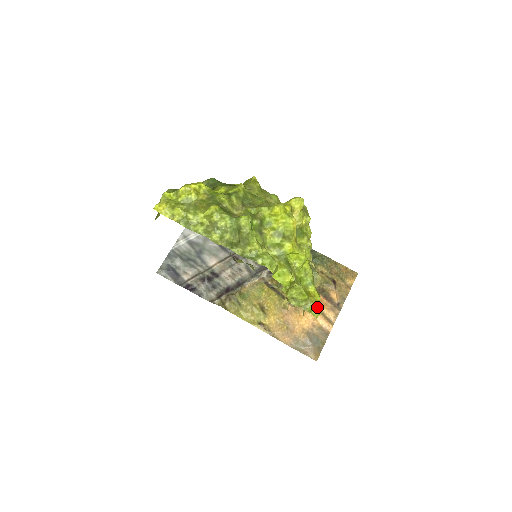
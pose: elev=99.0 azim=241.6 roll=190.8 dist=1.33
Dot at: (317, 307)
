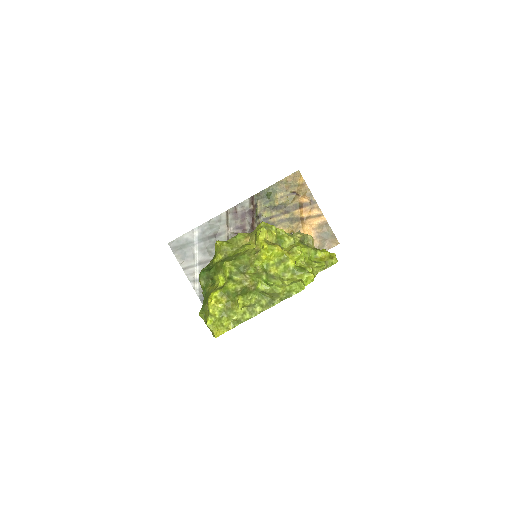
Dot at: (331, 257)
